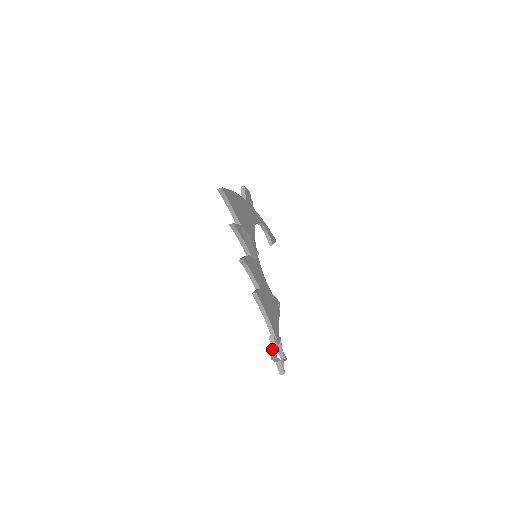
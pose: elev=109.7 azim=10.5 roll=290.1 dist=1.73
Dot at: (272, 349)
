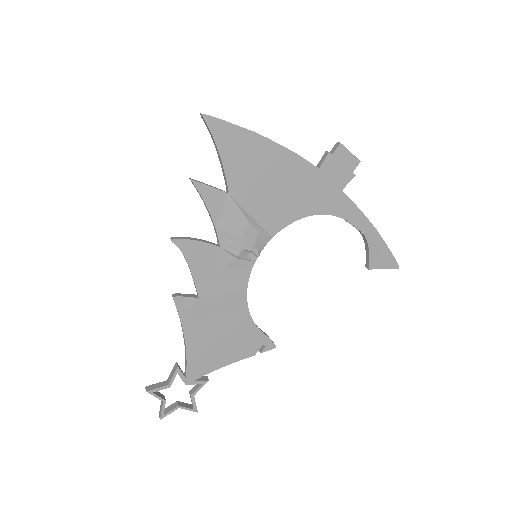
Dot at: (167, 379)
